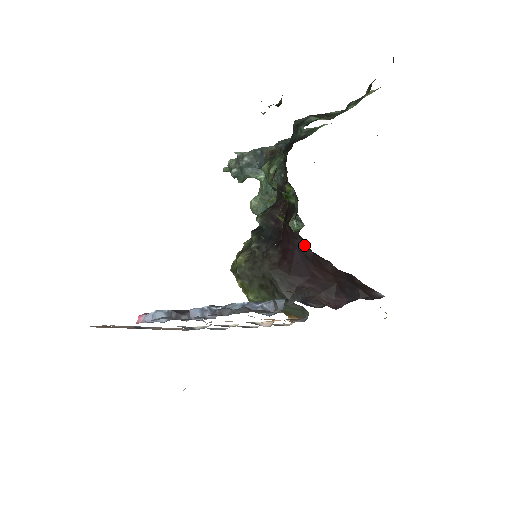
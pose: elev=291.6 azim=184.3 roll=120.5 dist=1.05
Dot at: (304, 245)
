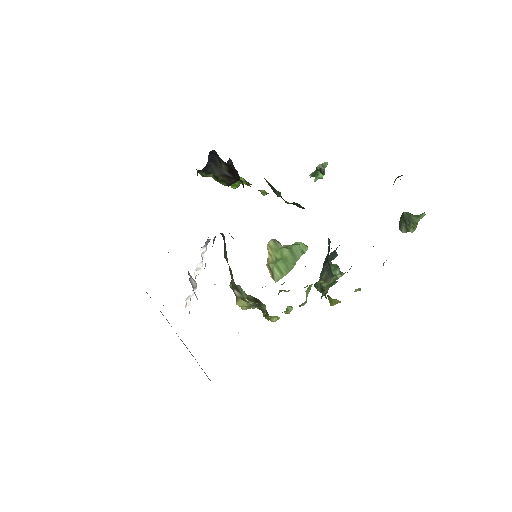
Dot at: occluded
